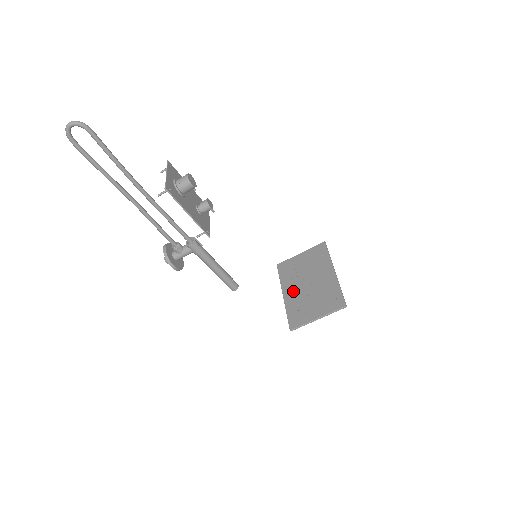
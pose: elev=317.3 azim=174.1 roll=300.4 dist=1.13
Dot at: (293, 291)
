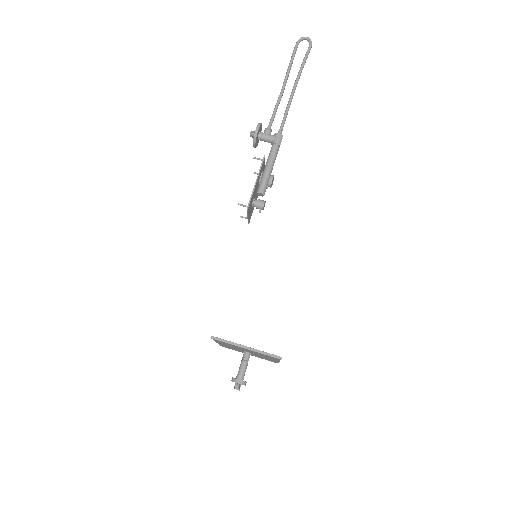
Dot at: occluded
